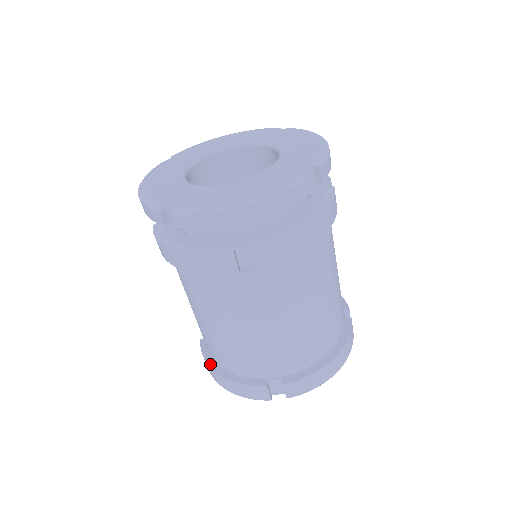
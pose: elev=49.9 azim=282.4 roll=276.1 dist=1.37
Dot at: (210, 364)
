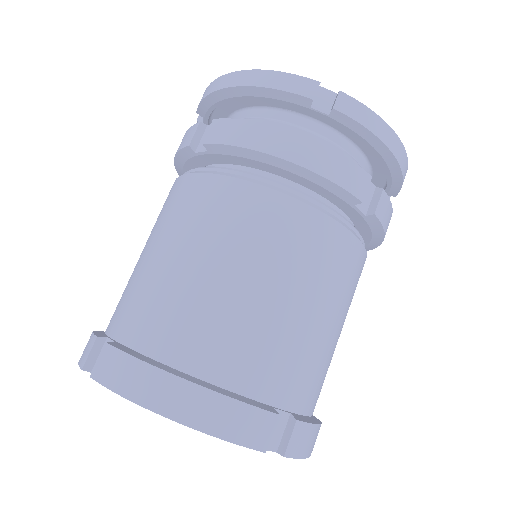
Dot at: (160, 365)
